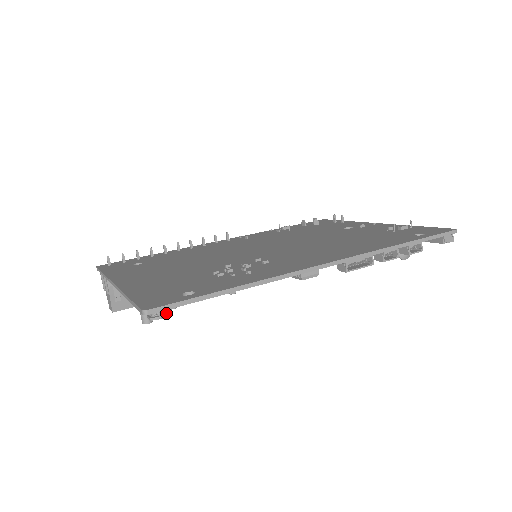
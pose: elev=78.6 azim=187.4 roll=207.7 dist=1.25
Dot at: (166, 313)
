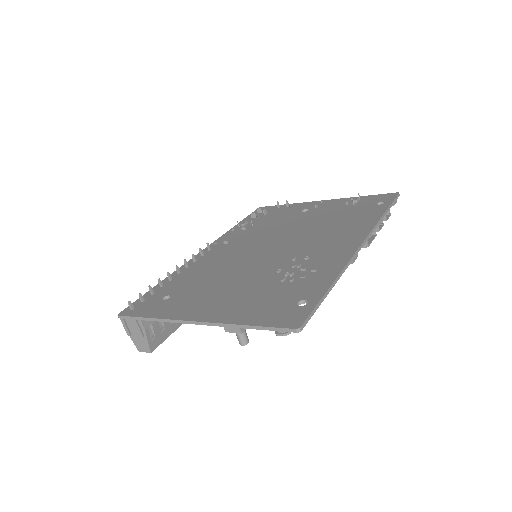
Dot at: occluded
